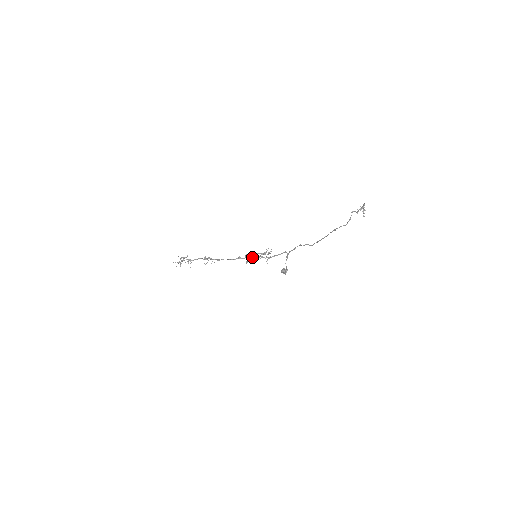
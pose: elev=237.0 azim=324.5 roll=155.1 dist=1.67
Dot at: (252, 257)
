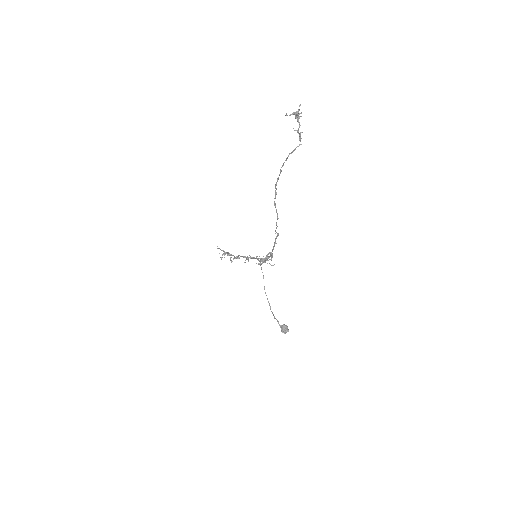
Dot at: occluded
